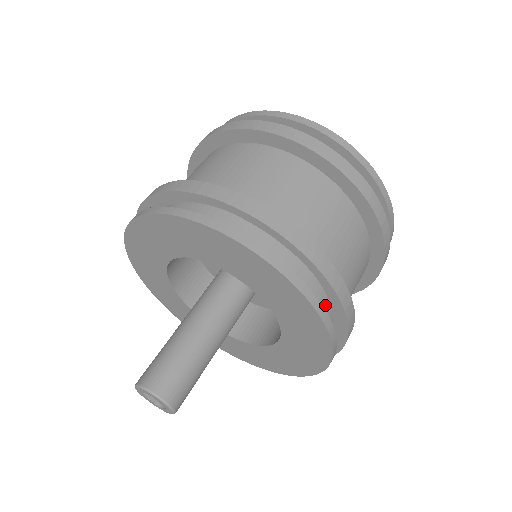
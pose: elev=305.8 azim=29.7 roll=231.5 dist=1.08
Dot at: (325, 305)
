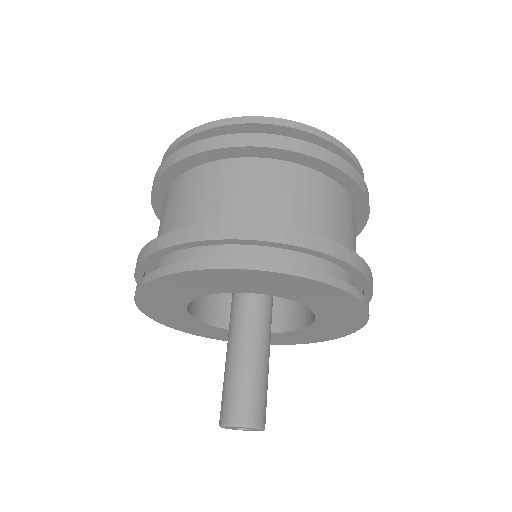
Dot at: occluded
